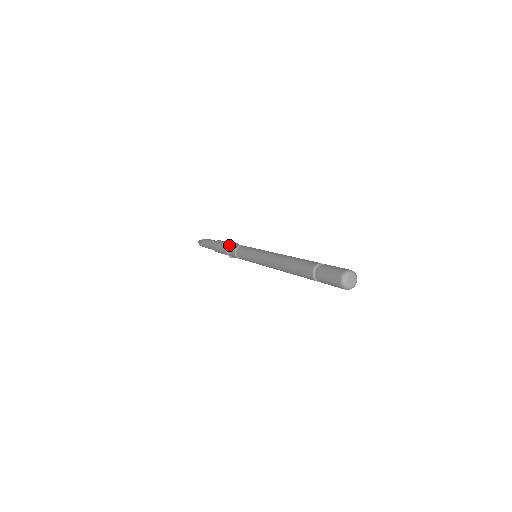
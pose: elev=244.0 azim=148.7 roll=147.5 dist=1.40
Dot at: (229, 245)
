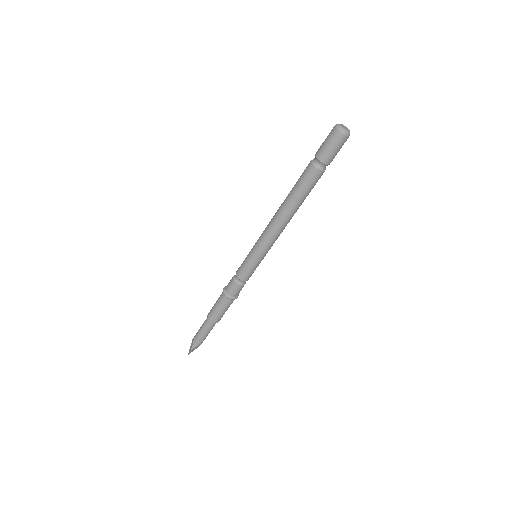
Dot at: (224, 287)
